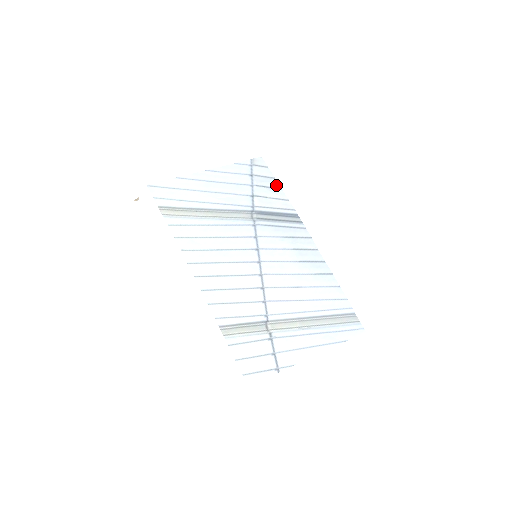
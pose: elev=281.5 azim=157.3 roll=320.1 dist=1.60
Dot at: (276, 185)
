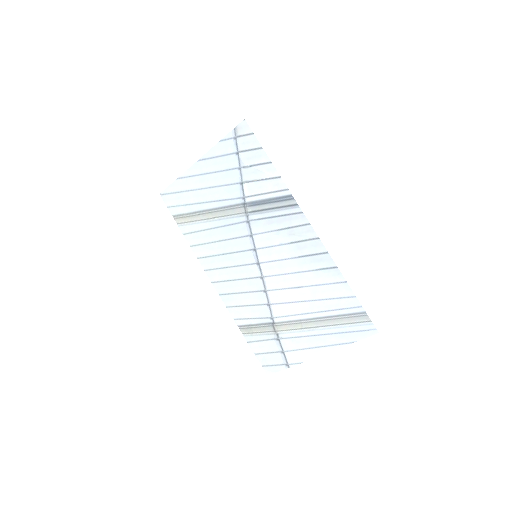
Dot at: (264, 158)
